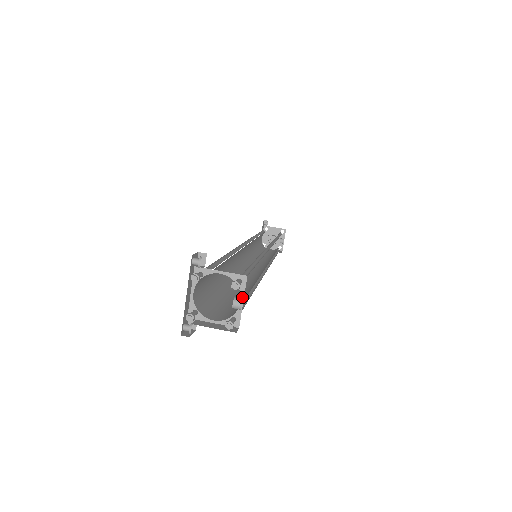
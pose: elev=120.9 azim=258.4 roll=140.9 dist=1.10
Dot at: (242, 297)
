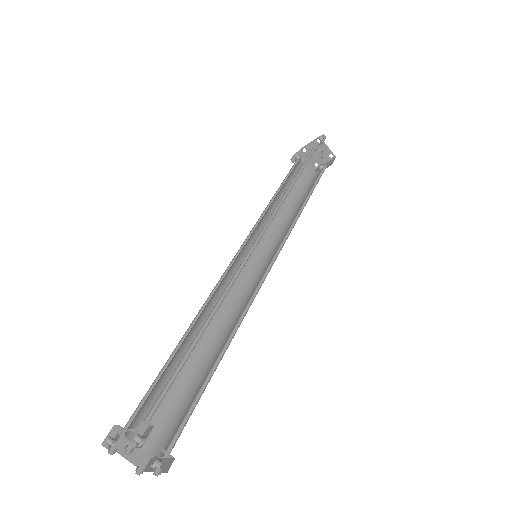
Dot at: (163, 457)
